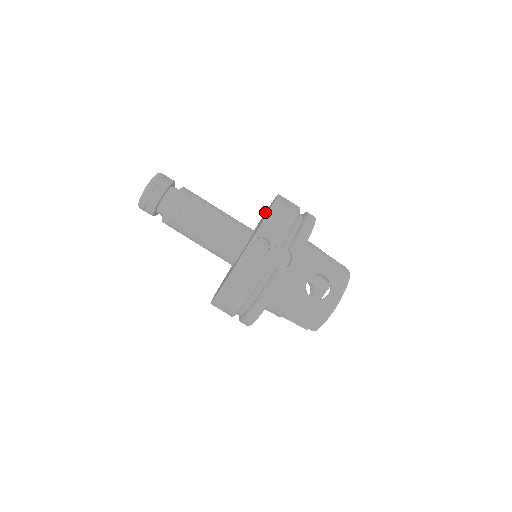
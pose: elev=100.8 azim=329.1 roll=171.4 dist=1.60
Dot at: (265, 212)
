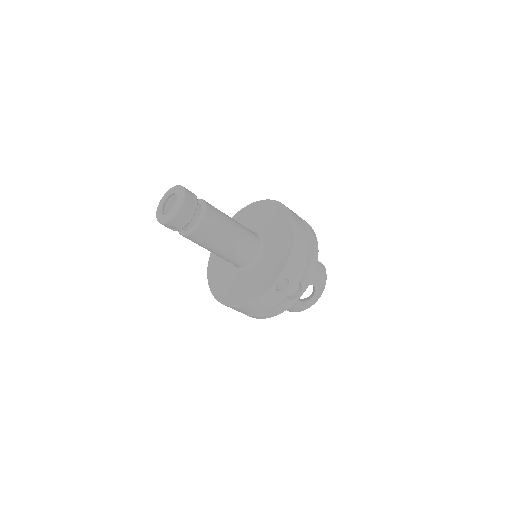
Dot at: (262, 201)
